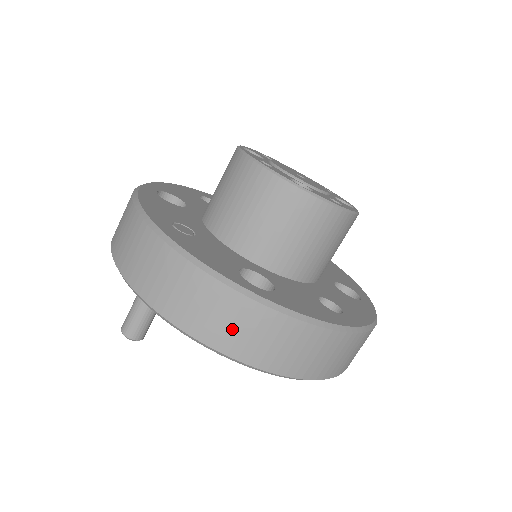
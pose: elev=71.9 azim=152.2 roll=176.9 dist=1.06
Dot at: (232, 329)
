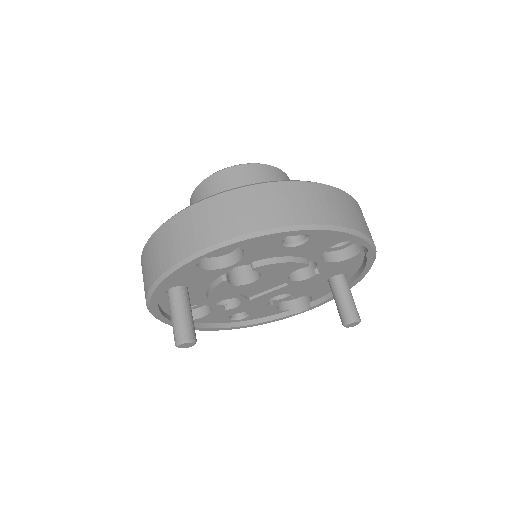
Dot at: (196, 231)
